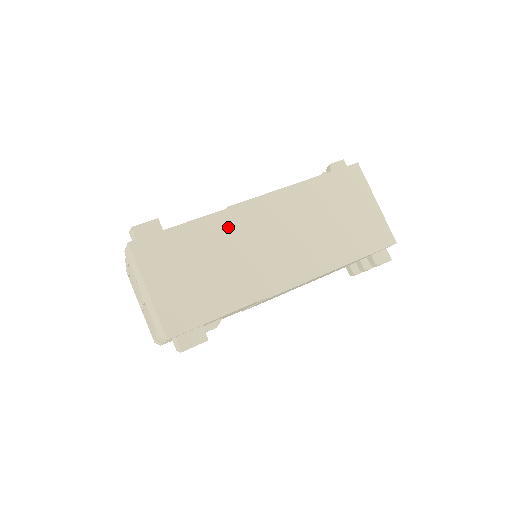
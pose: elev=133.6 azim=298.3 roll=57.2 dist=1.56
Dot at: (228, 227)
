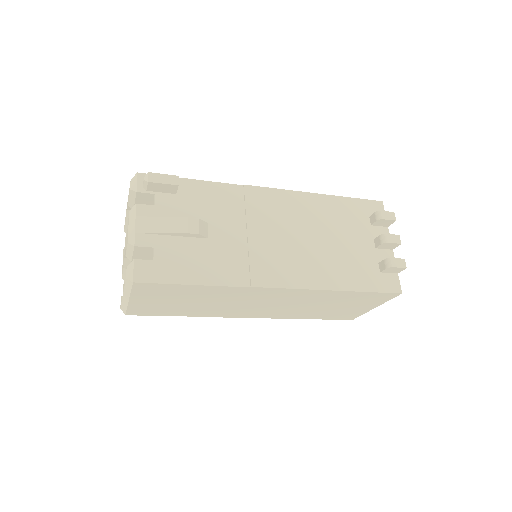
Dot at: occluded
